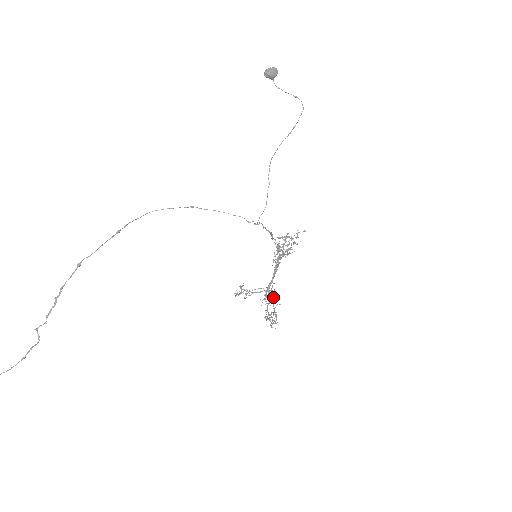
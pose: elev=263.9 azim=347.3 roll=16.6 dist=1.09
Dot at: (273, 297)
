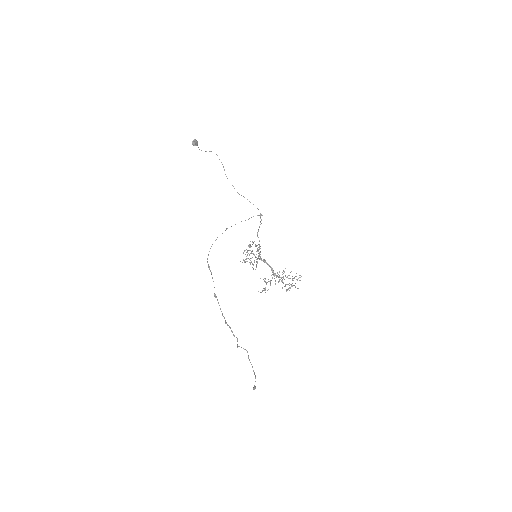
Dot at: occluded
